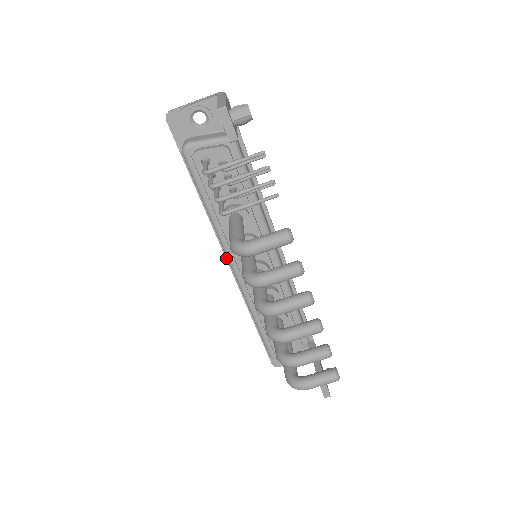
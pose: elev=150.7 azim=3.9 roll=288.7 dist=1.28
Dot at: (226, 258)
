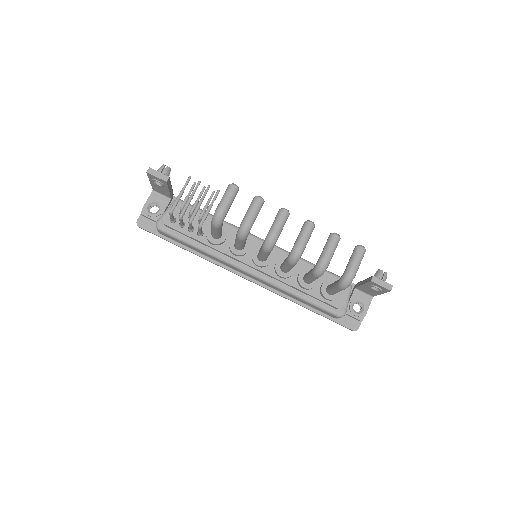
Dot at: (242, 277)
